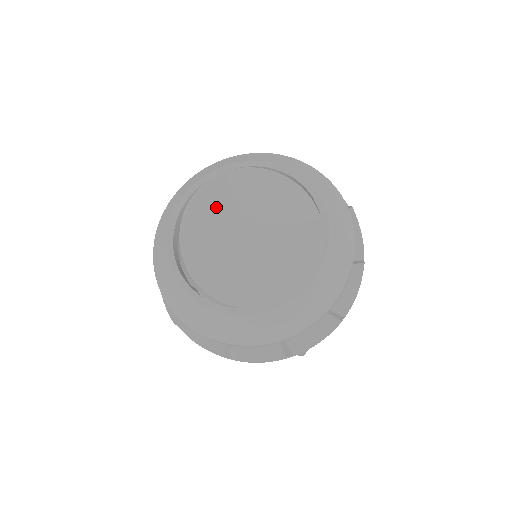
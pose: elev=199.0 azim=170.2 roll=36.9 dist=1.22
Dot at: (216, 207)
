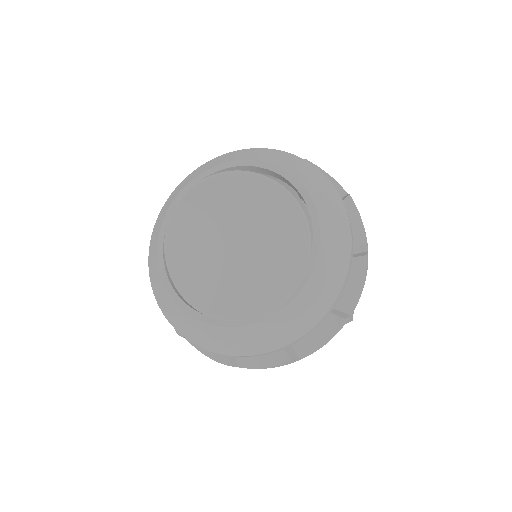
Dot at: (214, 203)
